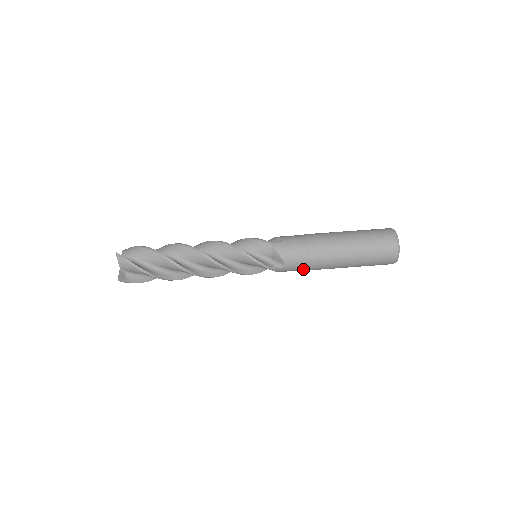
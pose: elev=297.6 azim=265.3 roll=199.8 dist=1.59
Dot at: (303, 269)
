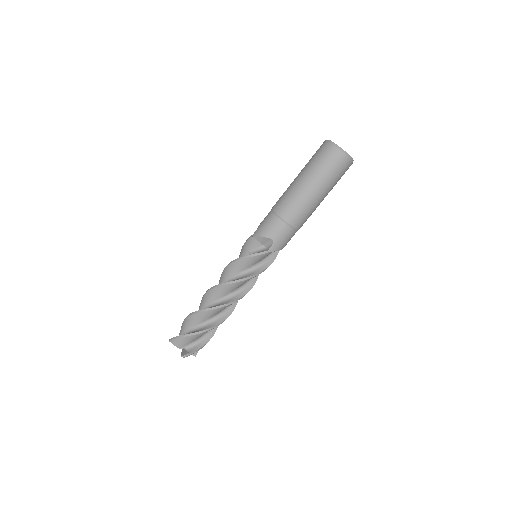
Dot at: occluded
